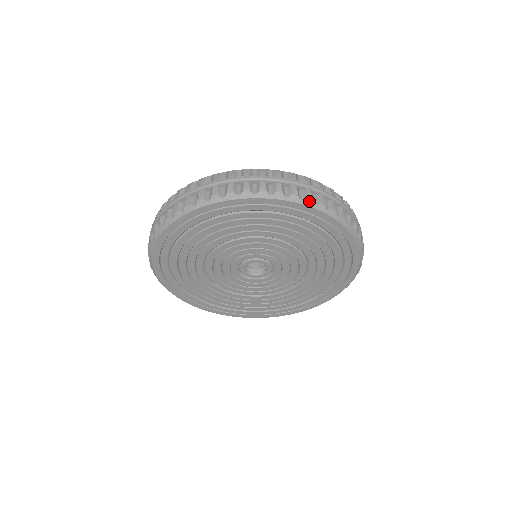
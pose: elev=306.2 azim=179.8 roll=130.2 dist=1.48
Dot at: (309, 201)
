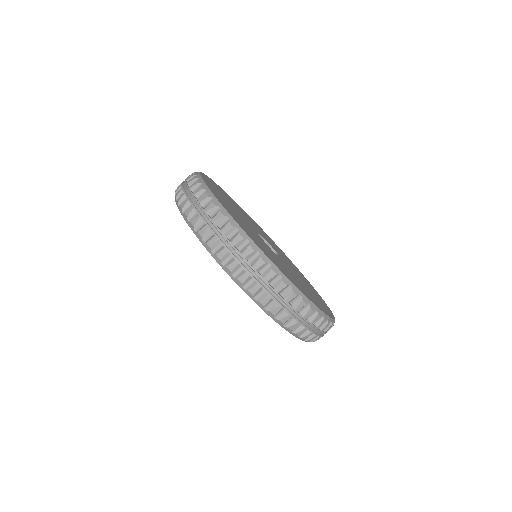
Dot at: (239, 282)
